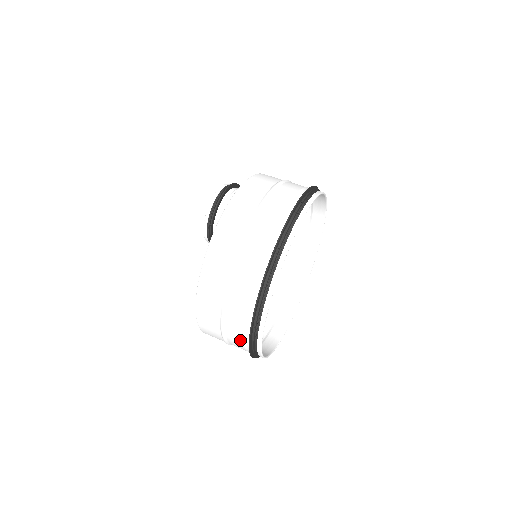
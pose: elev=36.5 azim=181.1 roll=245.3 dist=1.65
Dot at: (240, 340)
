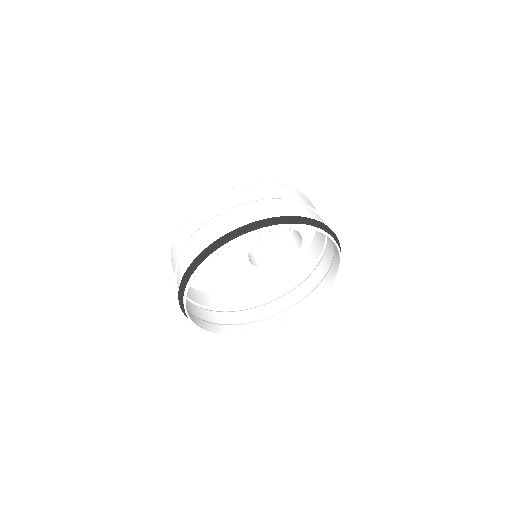
Dot at: (188, 262)
